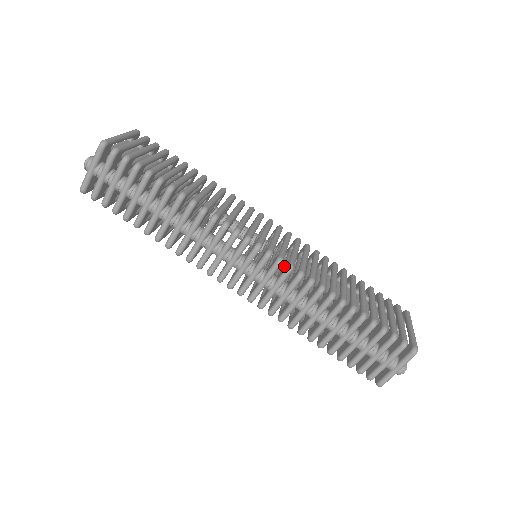
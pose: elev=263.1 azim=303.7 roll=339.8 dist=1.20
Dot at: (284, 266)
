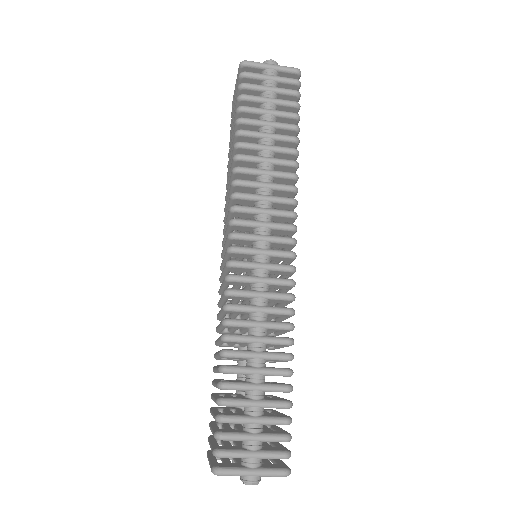
Dot at: occluded
